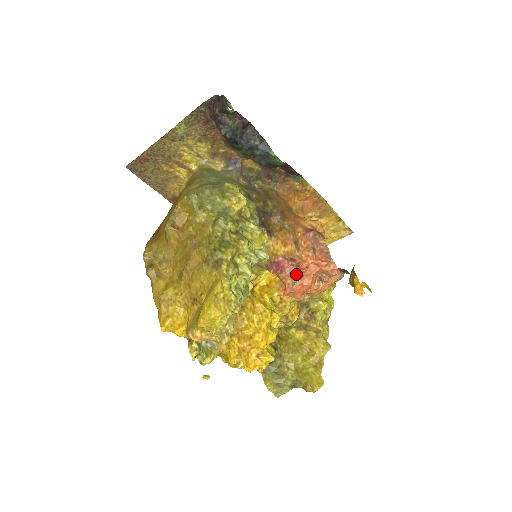
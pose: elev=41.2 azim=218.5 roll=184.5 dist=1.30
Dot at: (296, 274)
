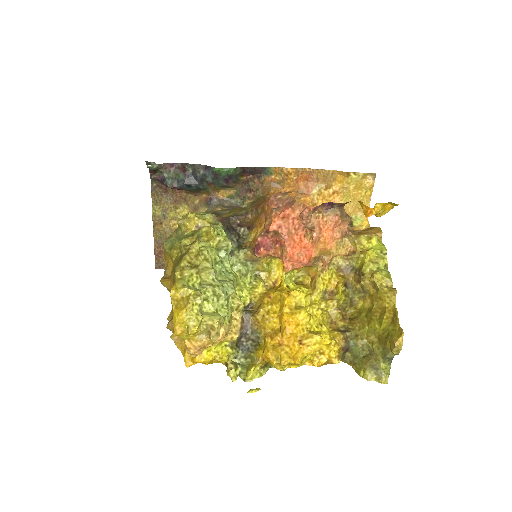
Dot at: (279, 241)
